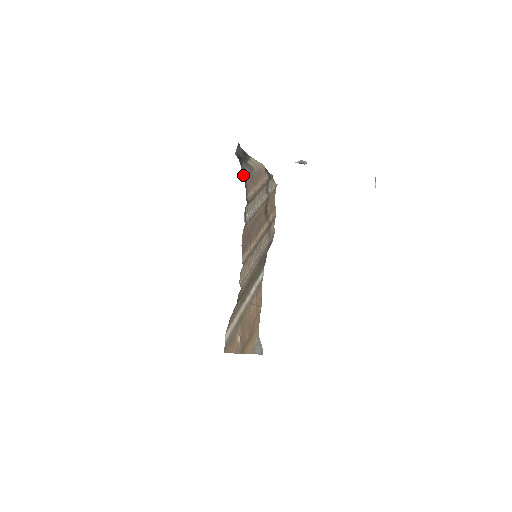
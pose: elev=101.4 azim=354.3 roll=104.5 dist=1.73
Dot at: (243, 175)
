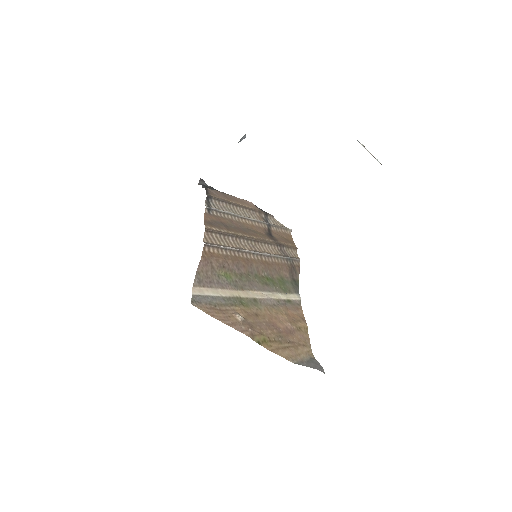
Dot at: occluded
